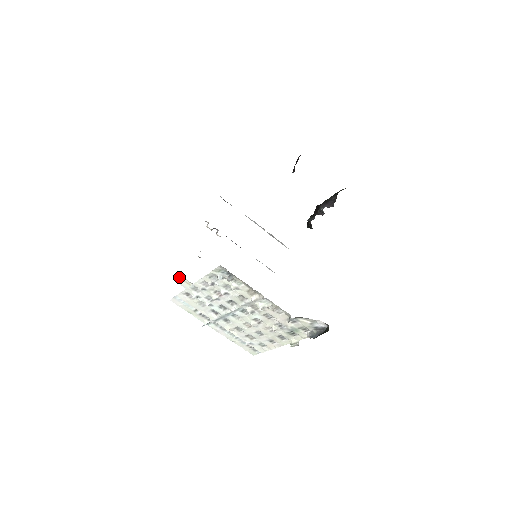
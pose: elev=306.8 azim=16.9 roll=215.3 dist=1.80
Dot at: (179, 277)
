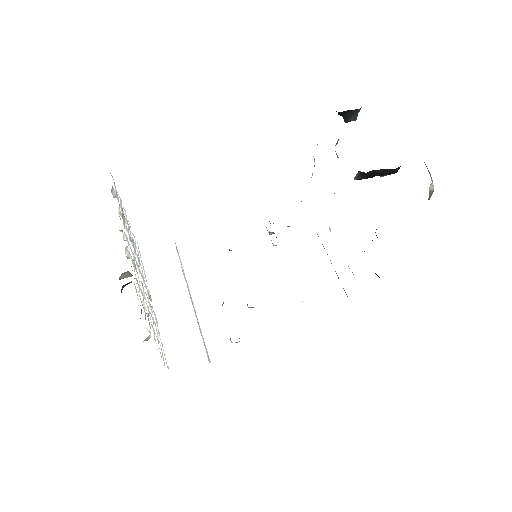
Dot at: occluded
